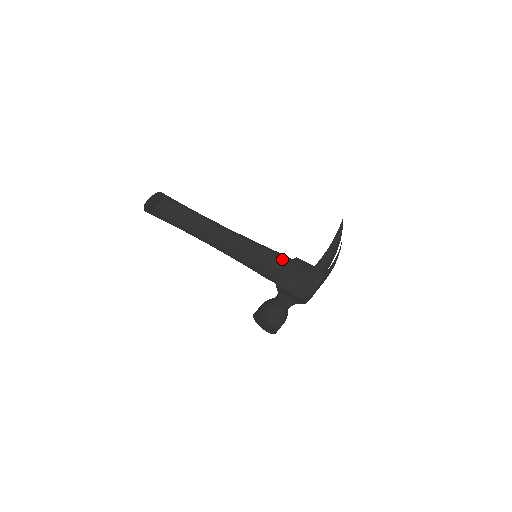
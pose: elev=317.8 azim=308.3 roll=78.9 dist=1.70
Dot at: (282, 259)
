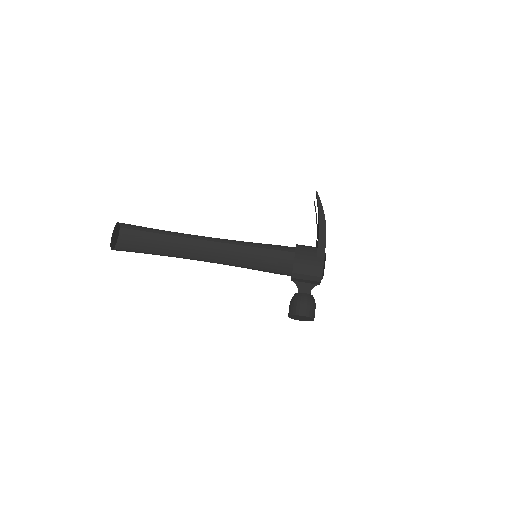
Dot at: (279, 248)
